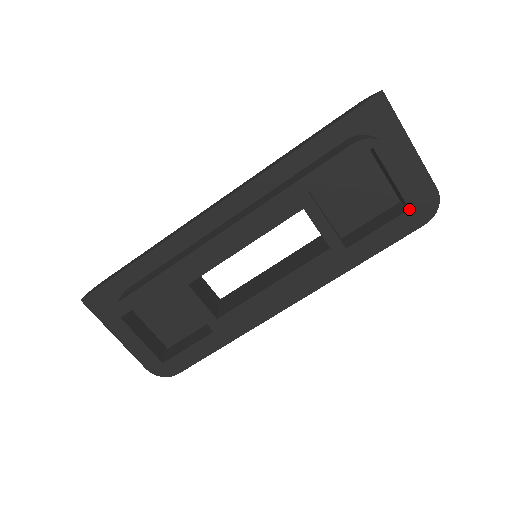
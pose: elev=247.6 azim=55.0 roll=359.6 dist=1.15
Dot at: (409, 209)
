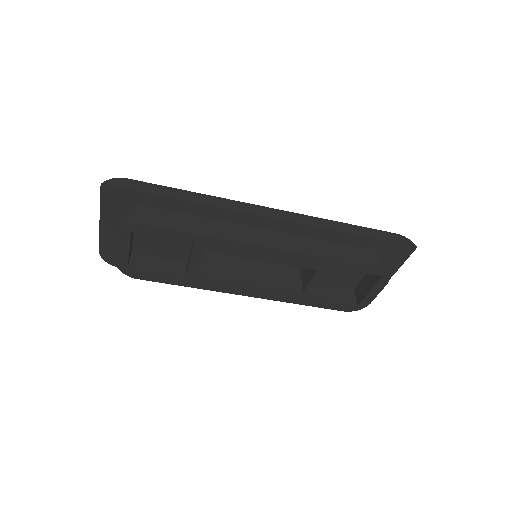
Dot at: (357, 306)
